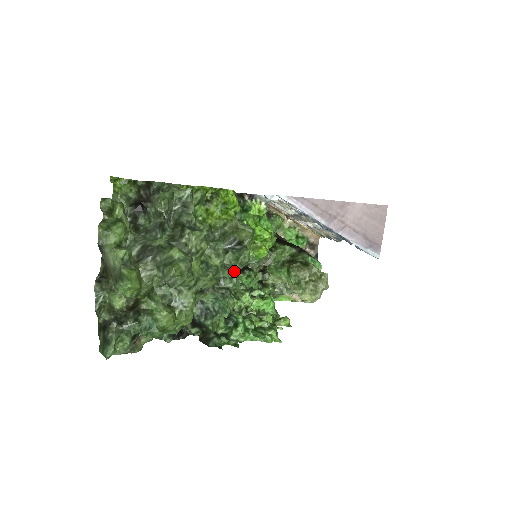
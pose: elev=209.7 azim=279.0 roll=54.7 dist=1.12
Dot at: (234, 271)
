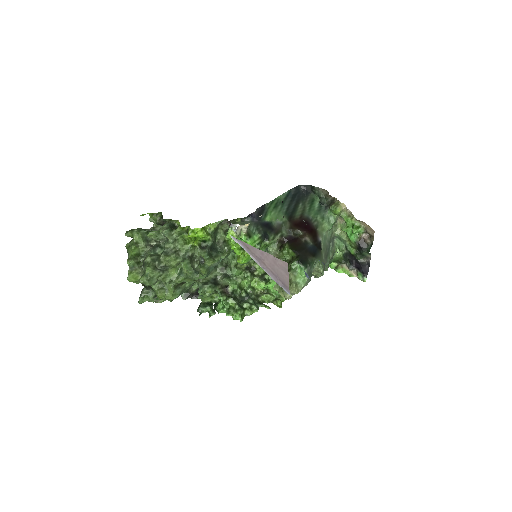
Dot at: (200, 277)
